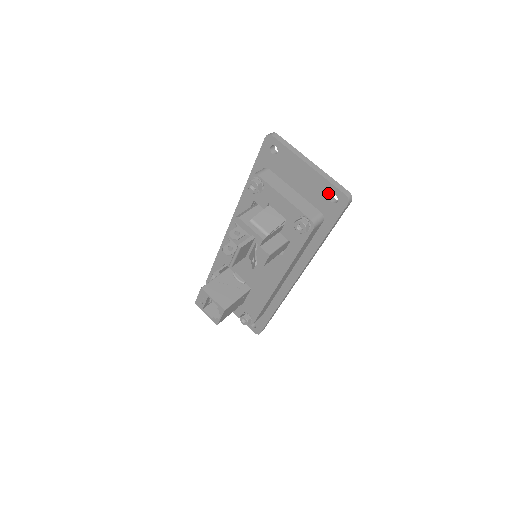
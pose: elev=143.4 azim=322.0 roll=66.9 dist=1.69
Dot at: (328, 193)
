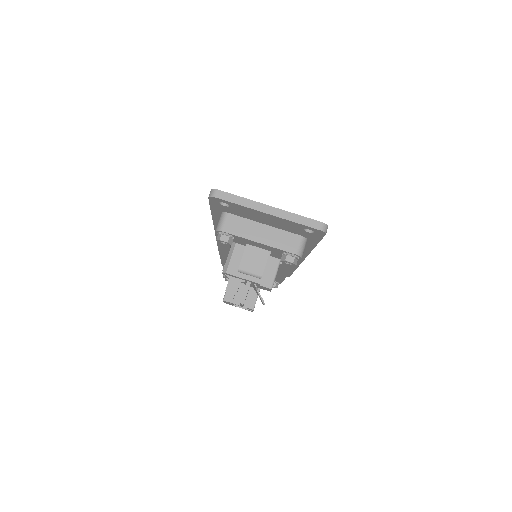
Dot at: (301, 228)
